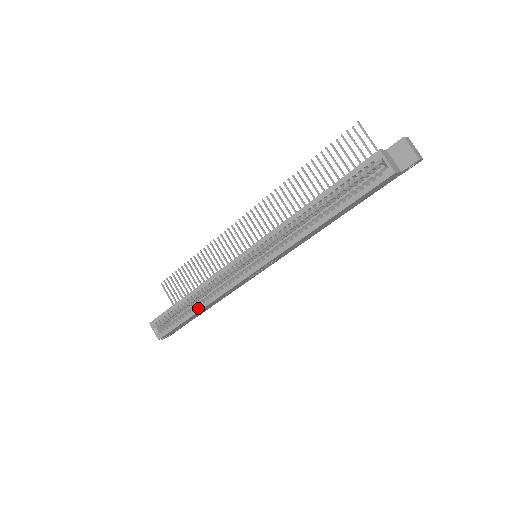
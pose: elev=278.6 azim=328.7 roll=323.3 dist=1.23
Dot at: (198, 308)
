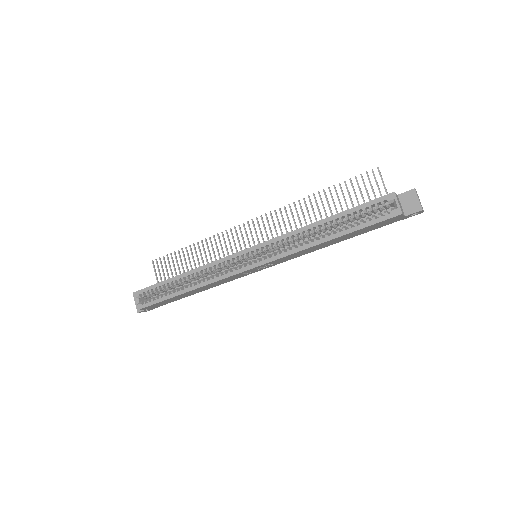
Dot at: (188, 289)
